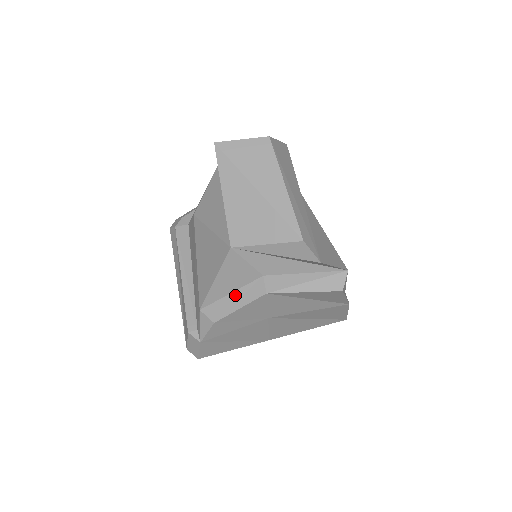
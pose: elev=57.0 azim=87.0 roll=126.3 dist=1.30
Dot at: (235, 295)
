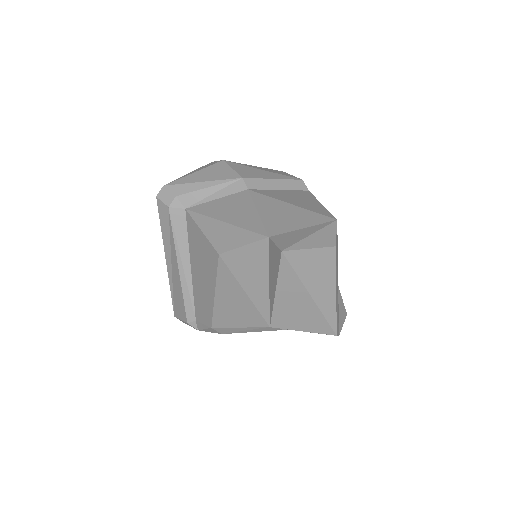
Dot at: (250, 328)
